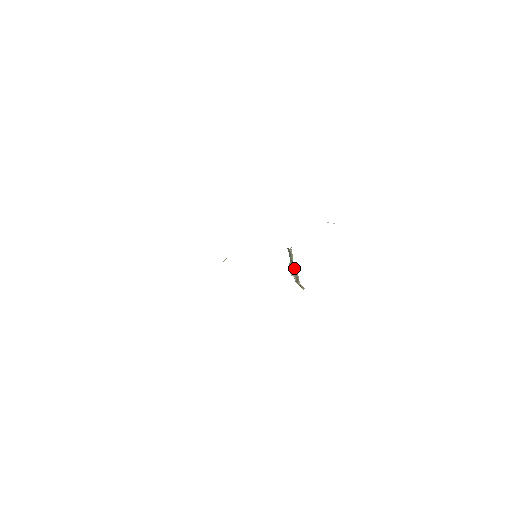
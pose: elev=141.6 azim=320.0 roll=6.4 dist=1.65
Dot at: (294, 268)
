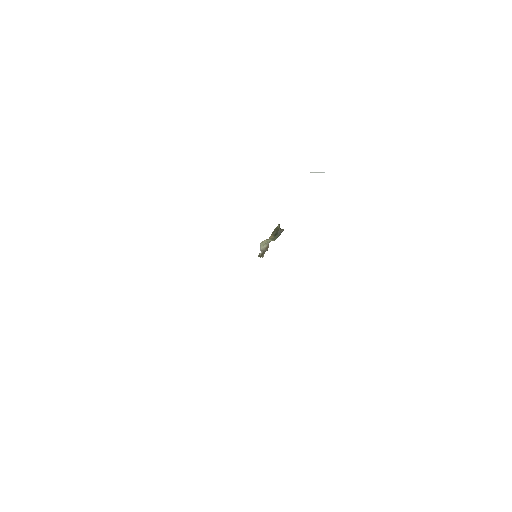
Dot at: (268, 243)
